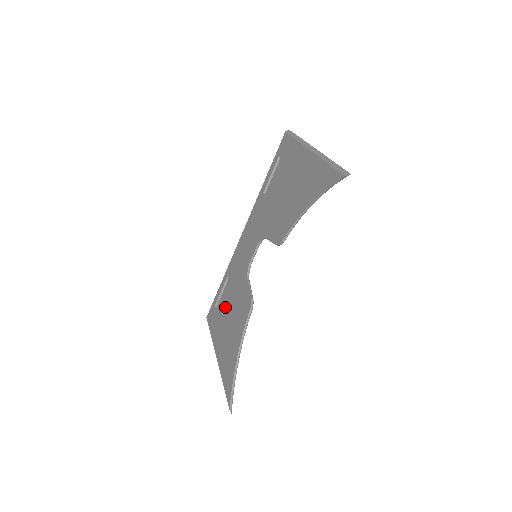
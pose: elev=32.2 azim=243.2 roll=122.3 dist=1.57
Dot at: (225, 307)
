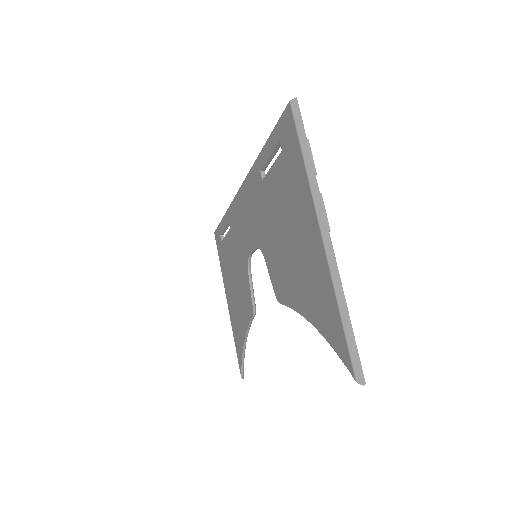
Dot at: (230, 261)
